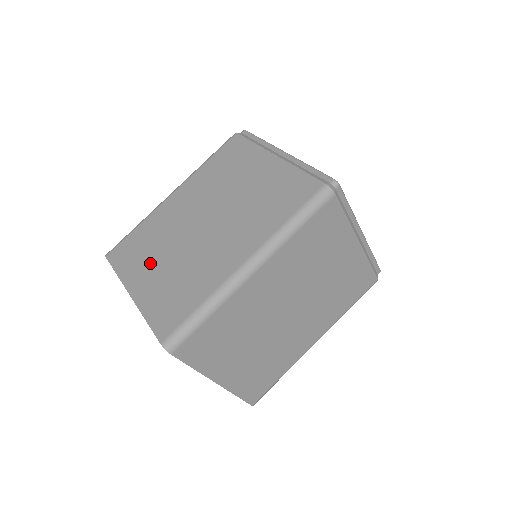
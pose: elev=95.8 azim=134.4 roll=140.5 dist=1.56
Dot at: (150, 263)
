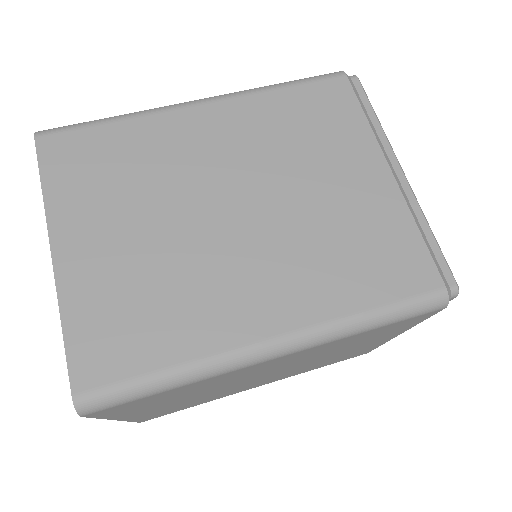
Dot at: (111, 215)
